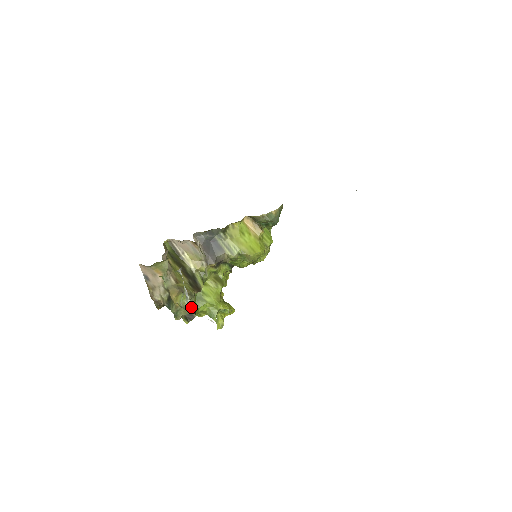
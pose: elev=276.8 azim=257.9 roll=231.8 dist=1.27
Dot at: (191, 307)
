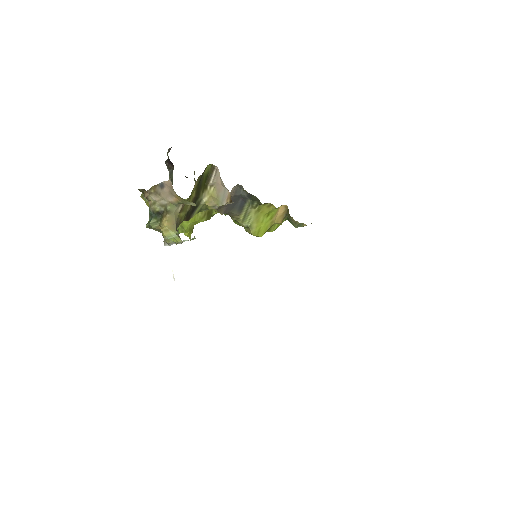
Dot at: (170, 245)
